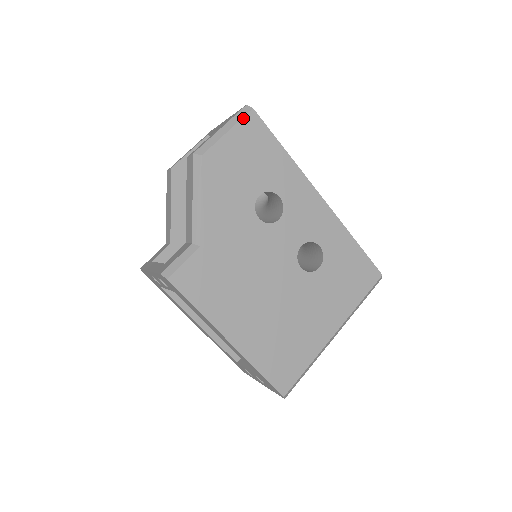
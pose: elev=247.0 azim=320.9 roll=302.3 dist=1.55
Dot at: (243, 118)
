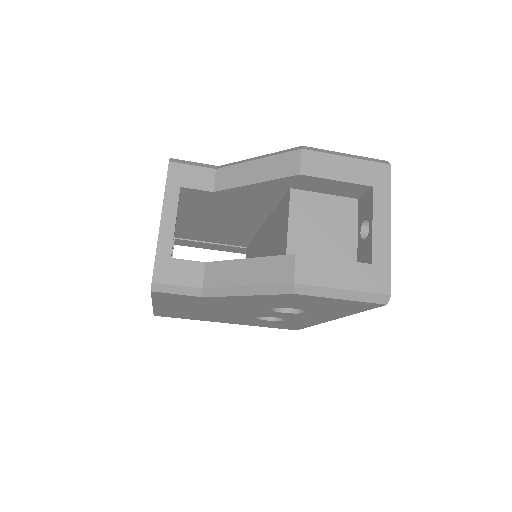
Dot at: (368, 302)
